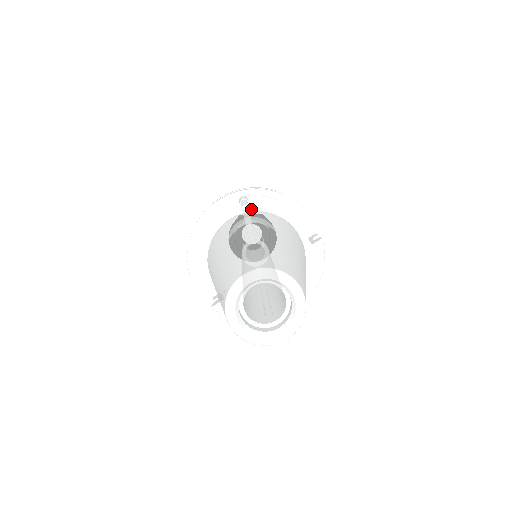
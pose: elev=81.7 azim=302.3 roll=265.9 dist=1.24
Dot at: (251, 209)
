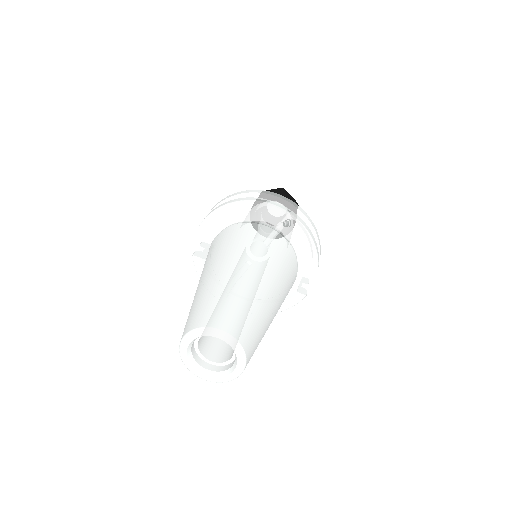
Dot at: (286, 233)
